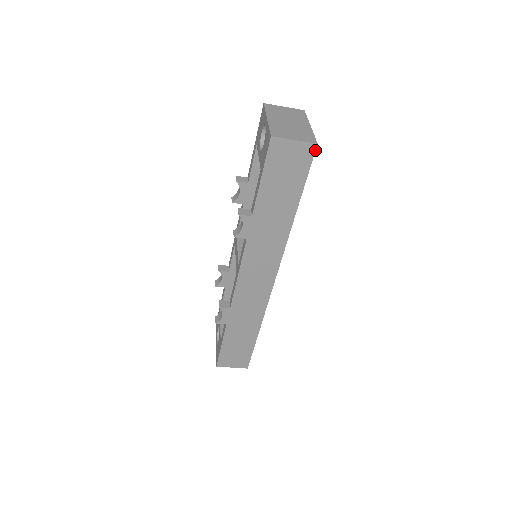
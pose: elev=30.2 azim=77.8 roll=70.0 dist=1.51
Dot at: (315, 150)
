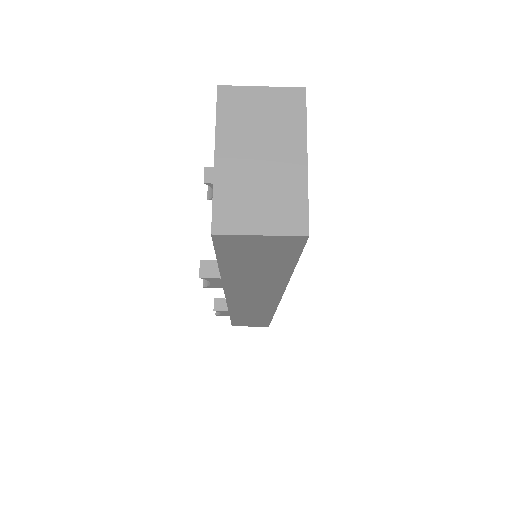
Dot at: (306, 240)
